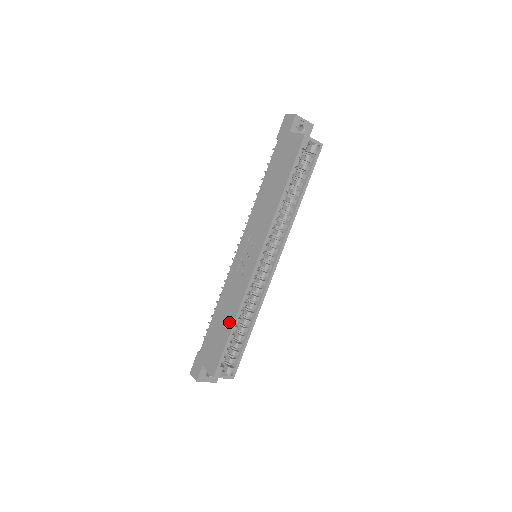
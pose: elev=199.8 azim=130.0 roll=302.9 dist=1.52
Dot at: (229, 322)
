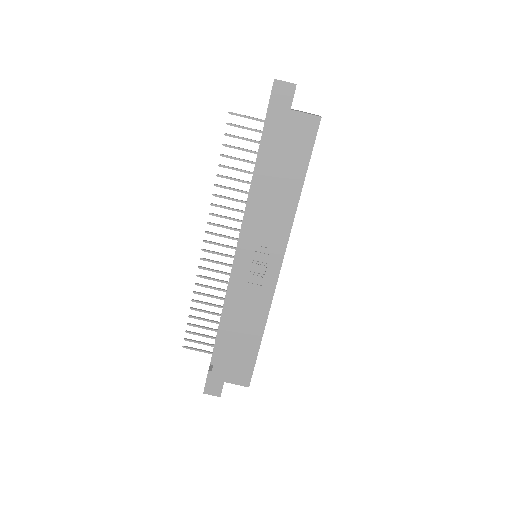
Dot at: (255, 335)
